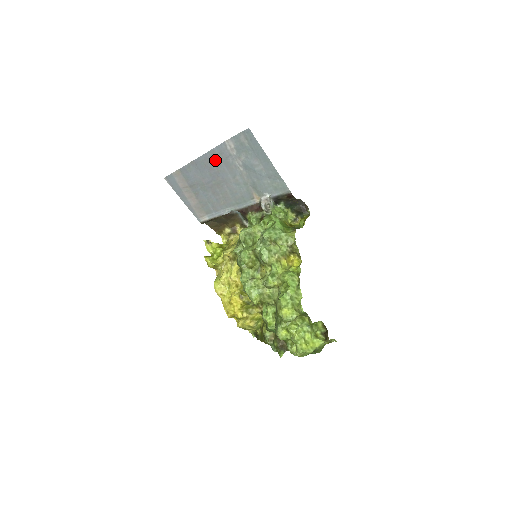
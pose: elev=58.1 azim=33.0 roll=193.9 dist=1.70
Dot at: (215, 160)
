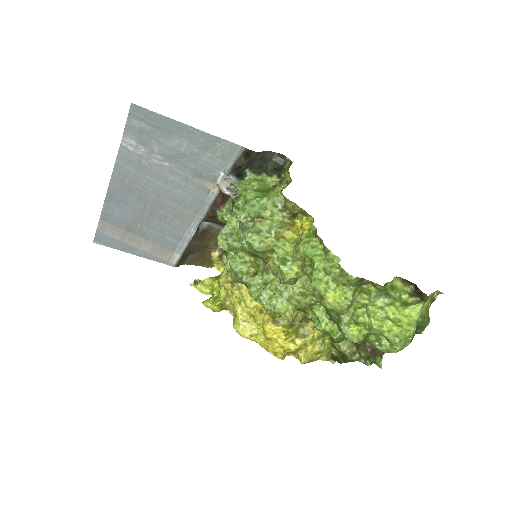
Dot at: (128, 176)
